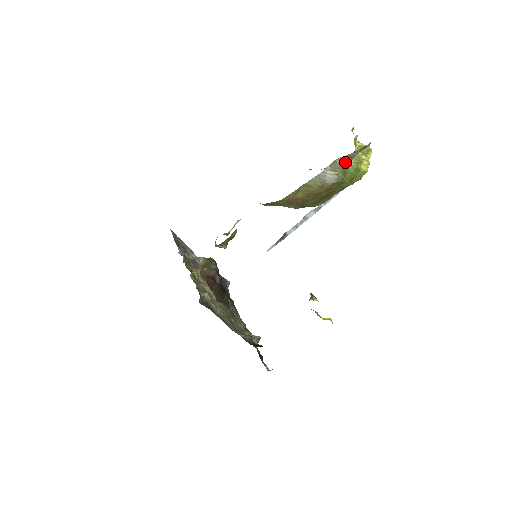
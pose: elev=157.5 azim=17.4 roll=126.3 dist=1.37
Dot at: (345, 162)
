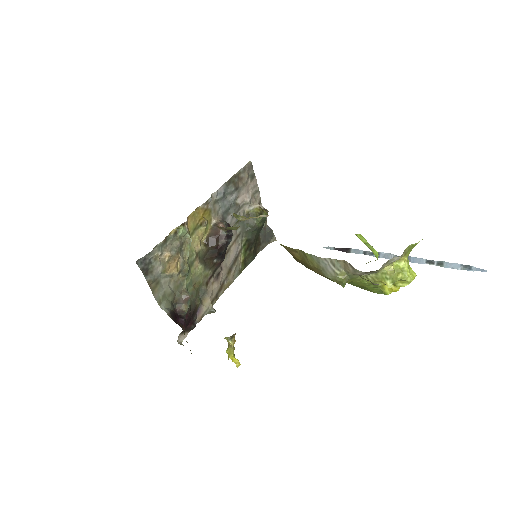
Dot at: (355, 271)
